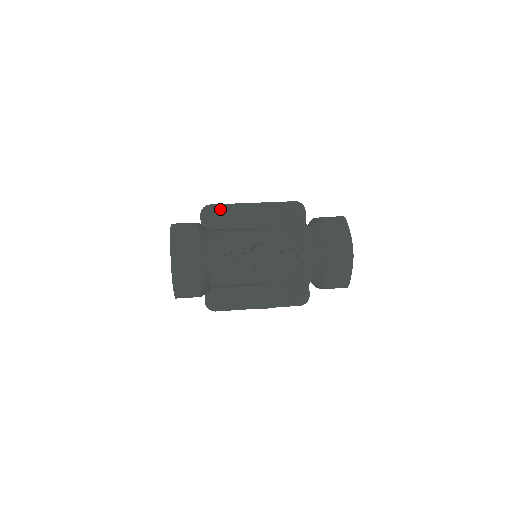
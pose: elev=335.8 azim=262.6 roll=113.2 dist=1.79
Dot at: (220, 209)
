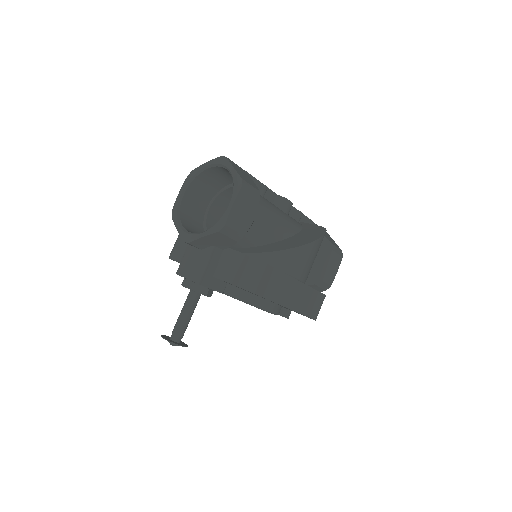
Dot at: occluded
